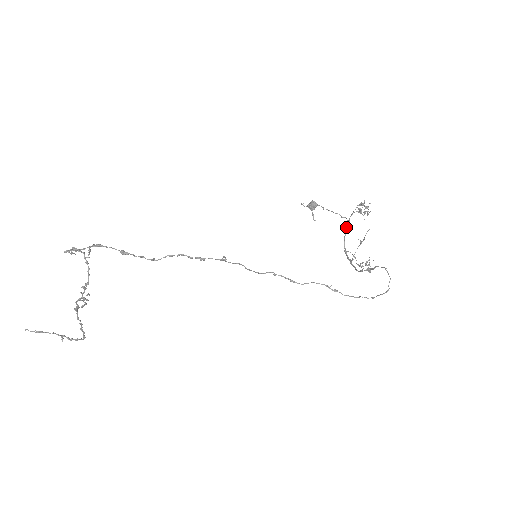
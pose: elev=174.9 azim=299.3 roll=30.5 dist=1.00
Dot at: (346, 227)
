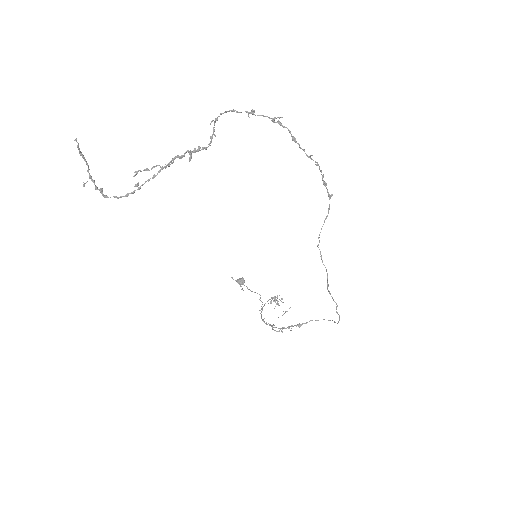
Dot at: occluded
